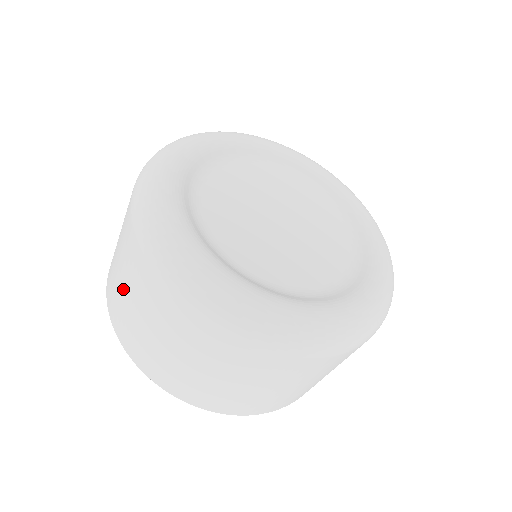
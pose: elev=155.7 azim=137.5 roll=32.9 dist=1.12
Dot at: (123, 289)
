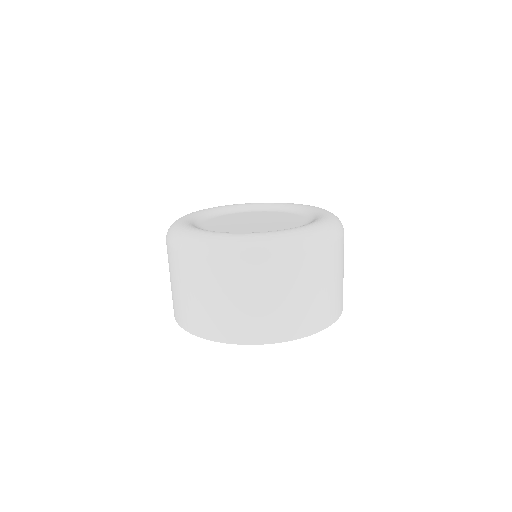
Dot at: (171, 283)
